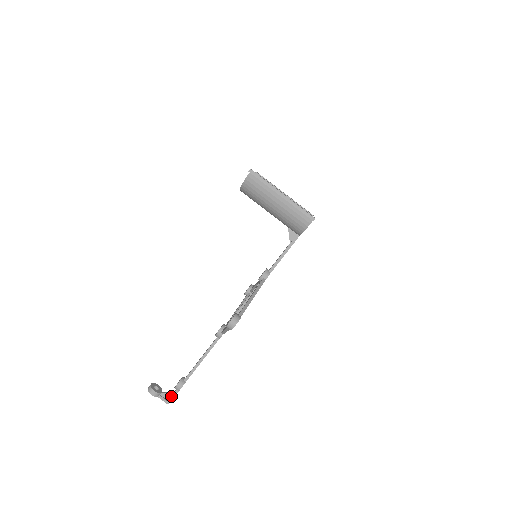
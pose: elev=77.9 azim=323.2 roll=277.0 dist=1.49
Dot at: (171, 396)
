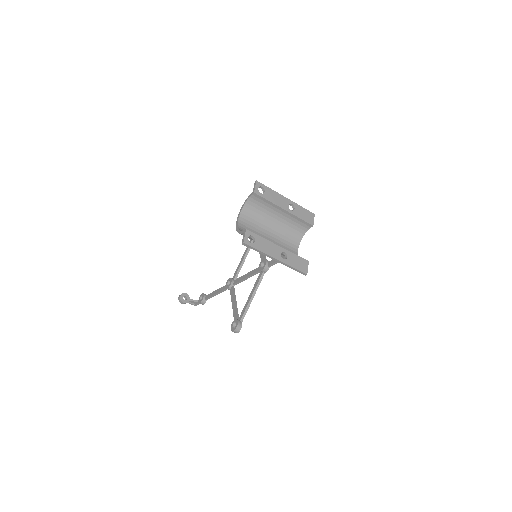
Dot at: (197, 304)
